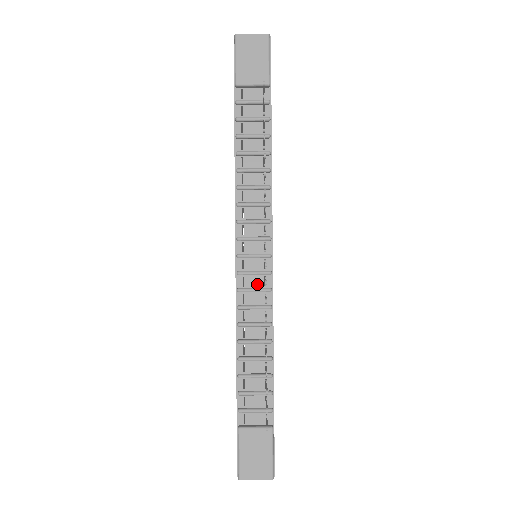
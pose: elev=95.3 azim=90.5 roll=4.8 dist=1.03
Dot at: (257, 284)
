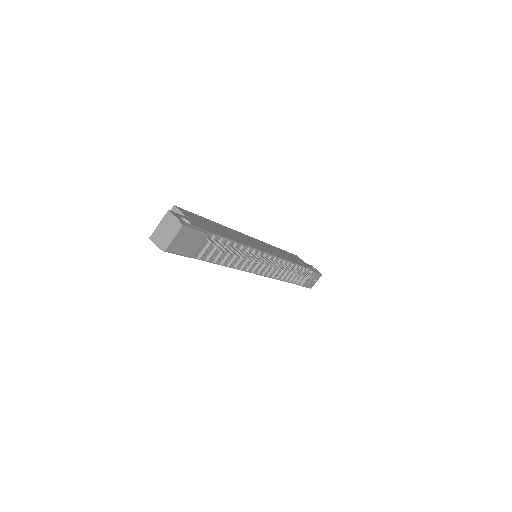
Dot at: occluded
